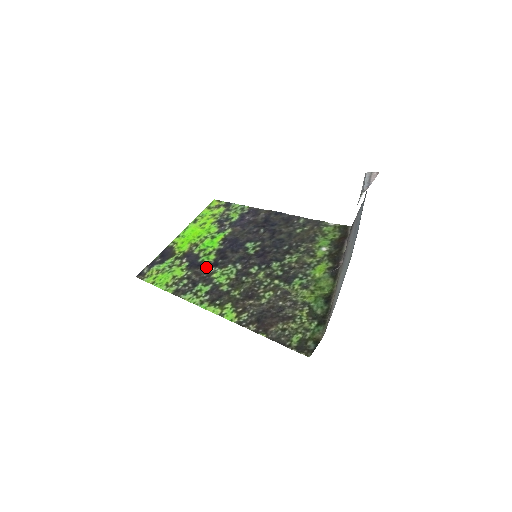
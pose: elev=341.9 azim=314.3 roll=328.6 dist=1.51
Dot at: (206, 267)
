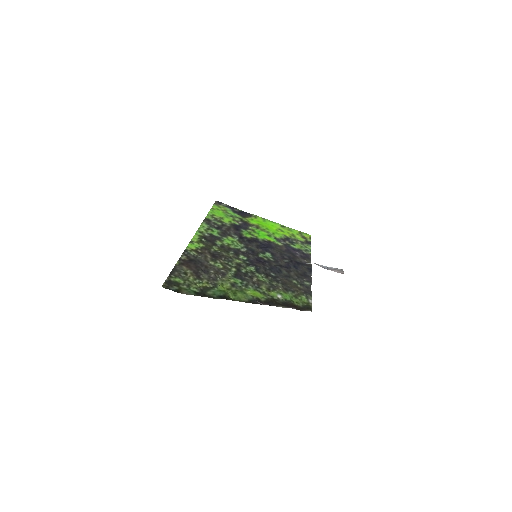
Dot at: (237, 233)
